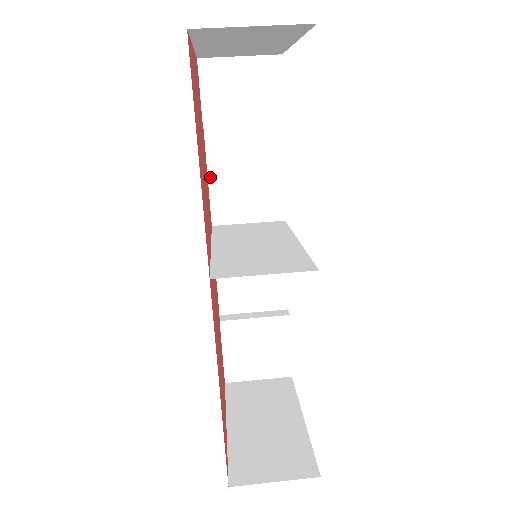
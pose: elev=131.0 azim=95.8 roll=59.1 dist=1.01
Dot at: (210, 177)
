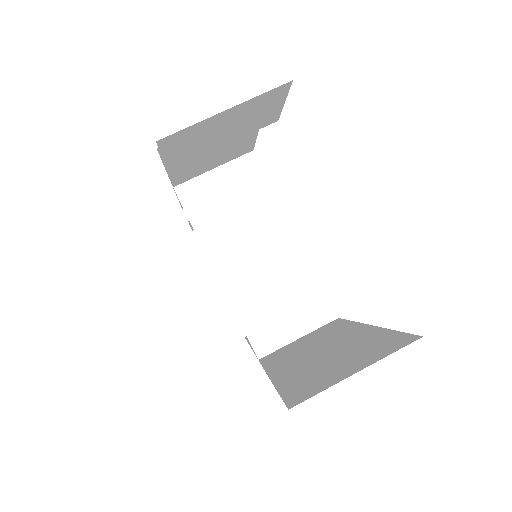
Dot at: occluded
